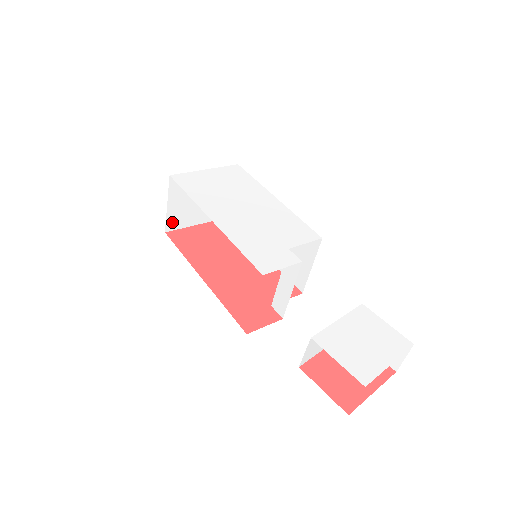
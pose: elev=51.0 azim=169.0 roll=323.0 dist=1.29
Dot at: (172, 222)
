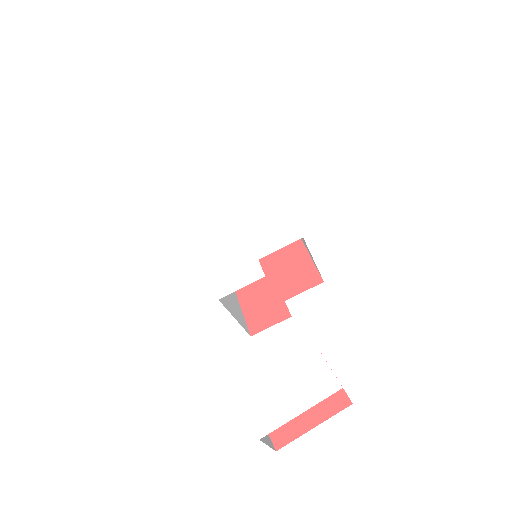
Dot at: occluded
